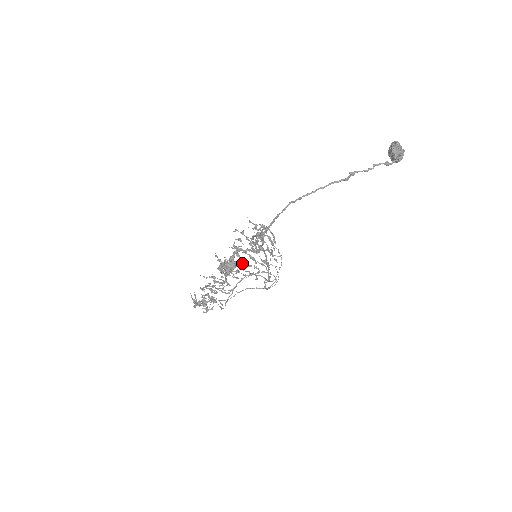
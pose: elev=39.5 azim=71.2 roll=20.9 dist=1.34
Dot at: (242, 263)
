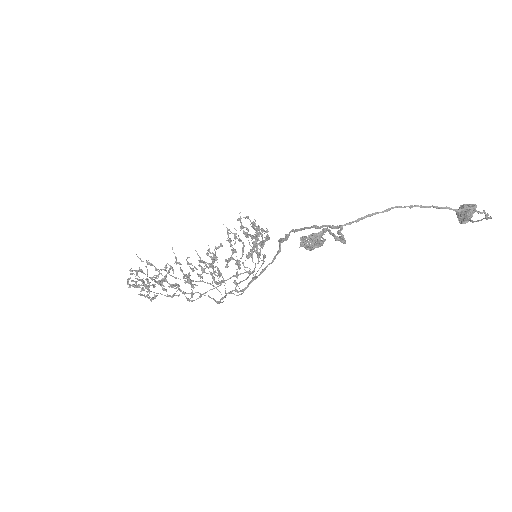
Dot at: (250, 255)
